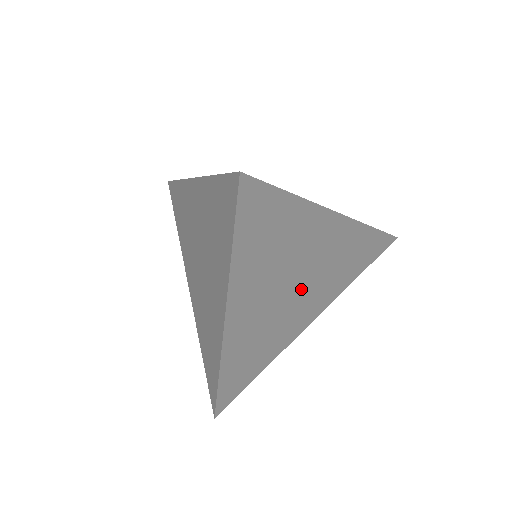
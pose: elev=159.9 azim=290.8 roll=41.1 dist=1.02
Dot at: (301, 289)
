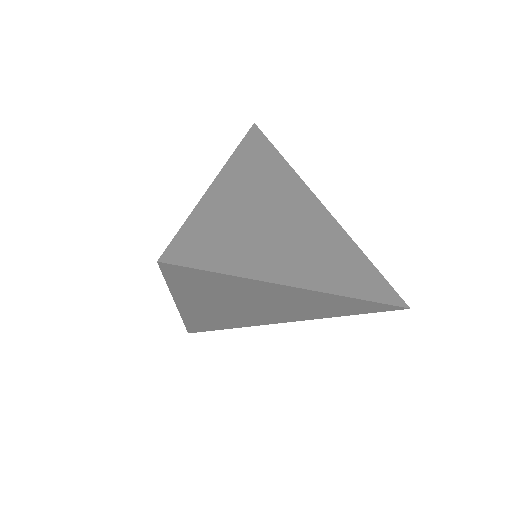
Dot at: (266, 309)
